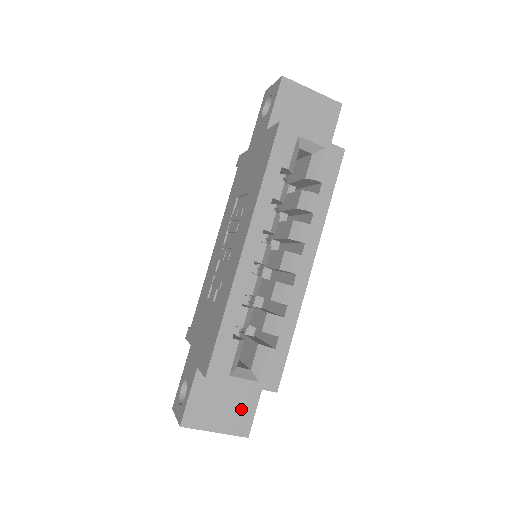
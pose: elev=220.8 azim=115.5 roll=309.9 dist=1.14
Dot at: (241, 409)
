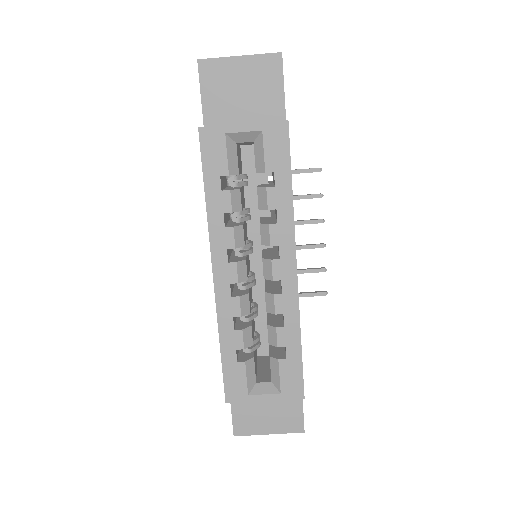
Dot at: (287, 409)
